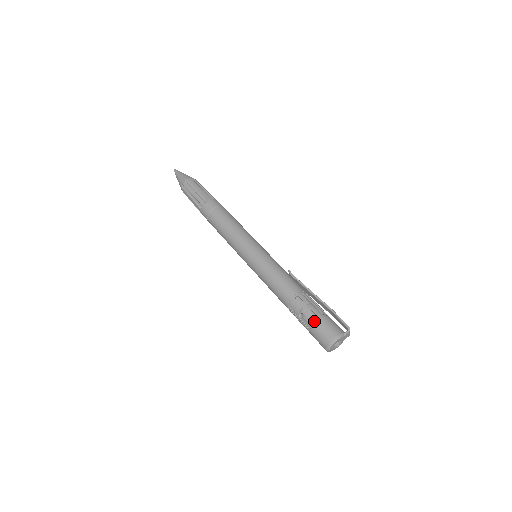
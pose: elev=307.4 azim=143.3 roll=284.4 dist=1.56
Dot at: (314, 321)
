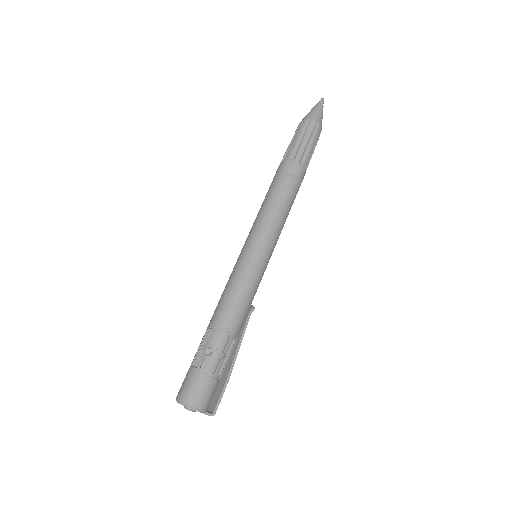
Dot at: (208, 372)
